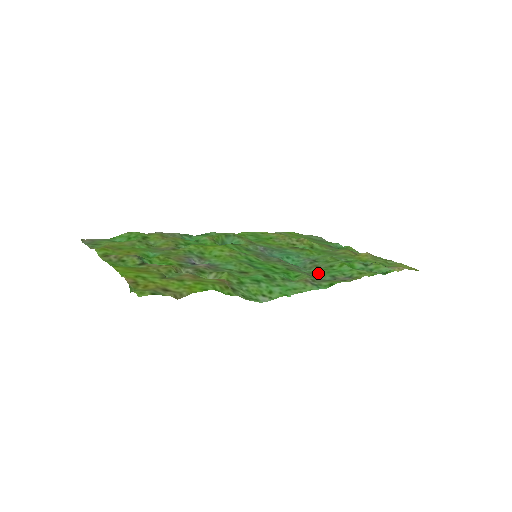
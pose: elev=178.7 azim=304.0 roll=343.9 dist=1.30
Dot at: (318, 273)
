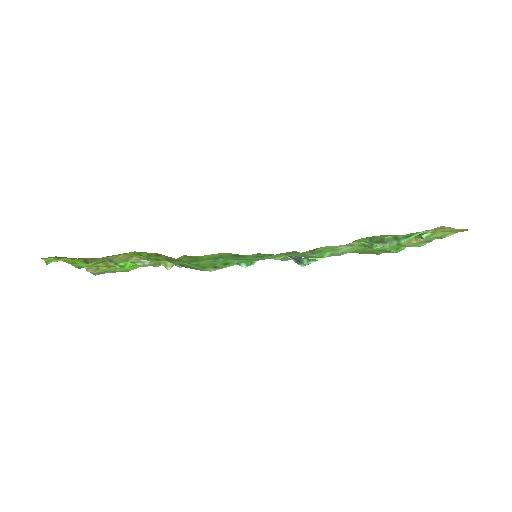
Dot at: (322, 255)
